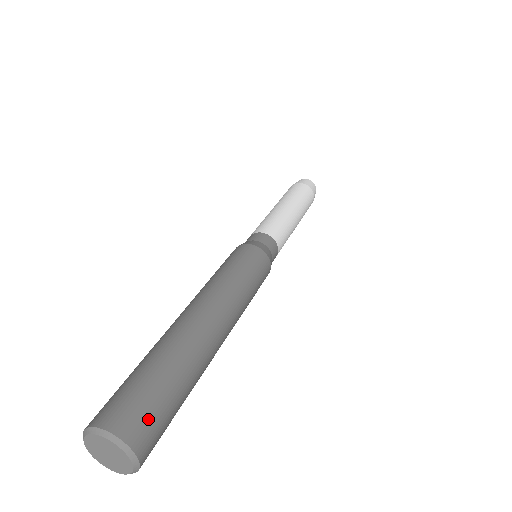
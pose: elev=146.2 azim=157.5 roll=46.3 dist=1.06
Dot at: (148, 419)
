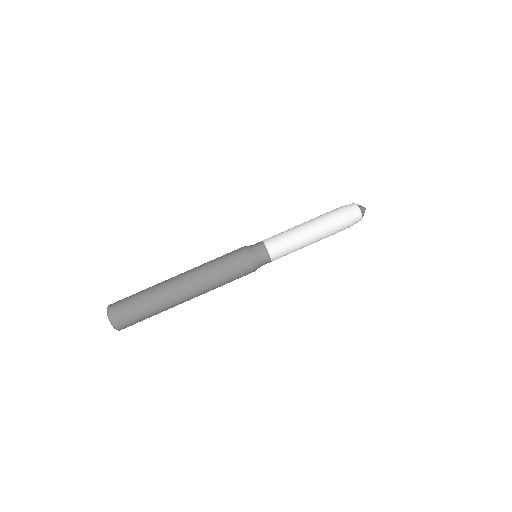
Dot at: occluded
